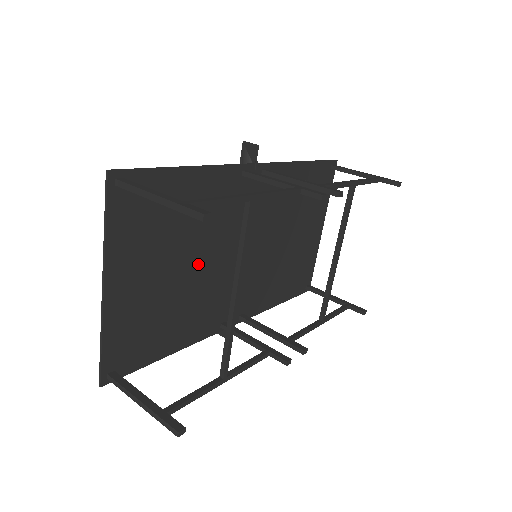
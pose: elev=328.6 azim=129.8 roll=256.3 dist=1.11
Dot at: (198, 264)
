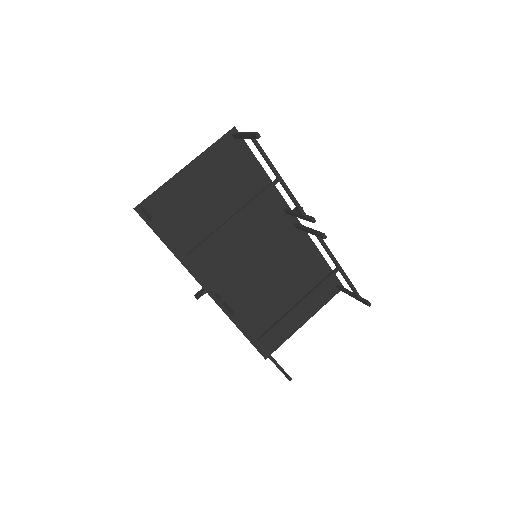
Dot at: occluded
